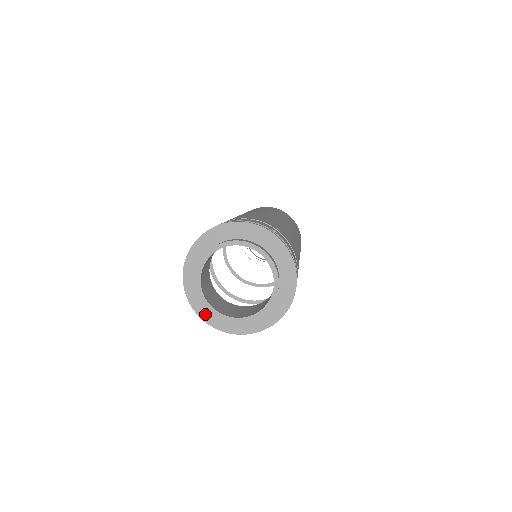
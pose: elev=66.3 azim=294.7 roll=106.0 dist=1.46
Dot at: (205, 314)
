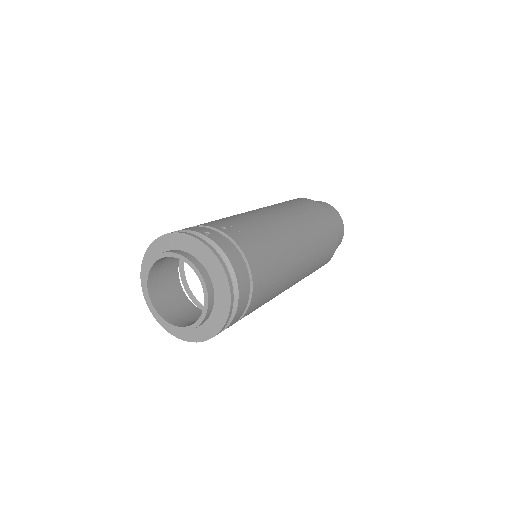
Dot at: occluded
